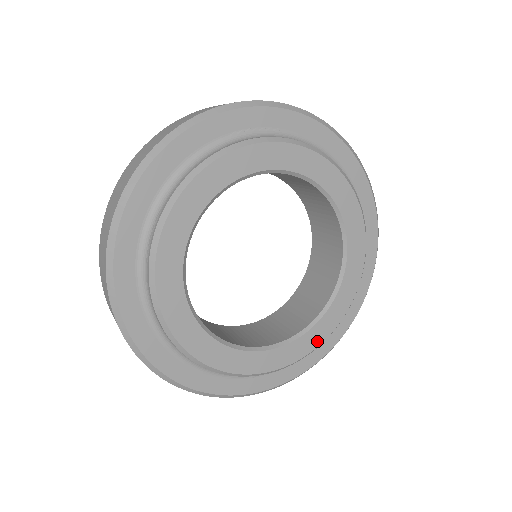
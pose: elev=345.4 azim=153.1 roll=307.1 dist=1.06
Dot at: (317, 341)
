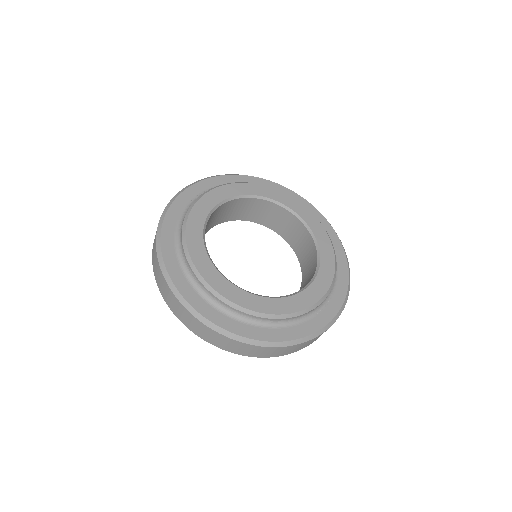
Dot at: (331, 270)
